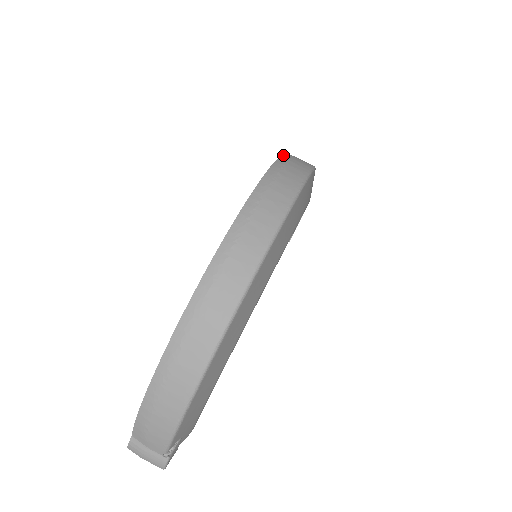
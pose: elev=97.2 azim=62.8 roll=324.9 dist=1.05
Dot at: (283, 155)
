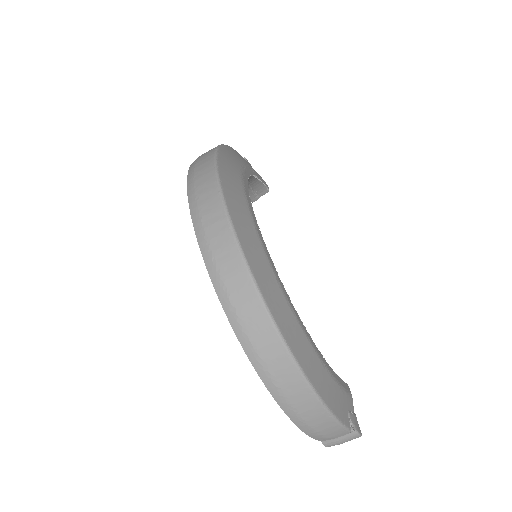
Dot at: (188, 178)
